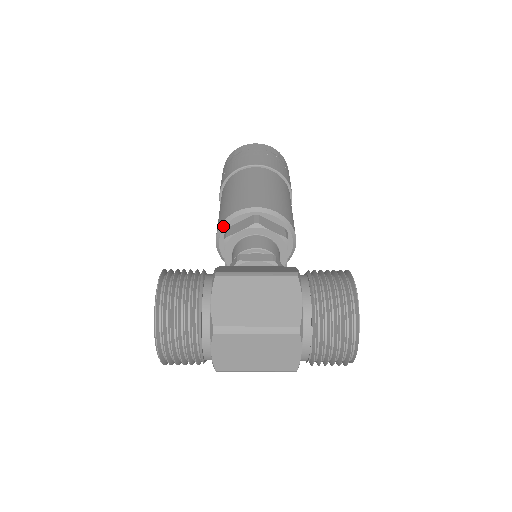
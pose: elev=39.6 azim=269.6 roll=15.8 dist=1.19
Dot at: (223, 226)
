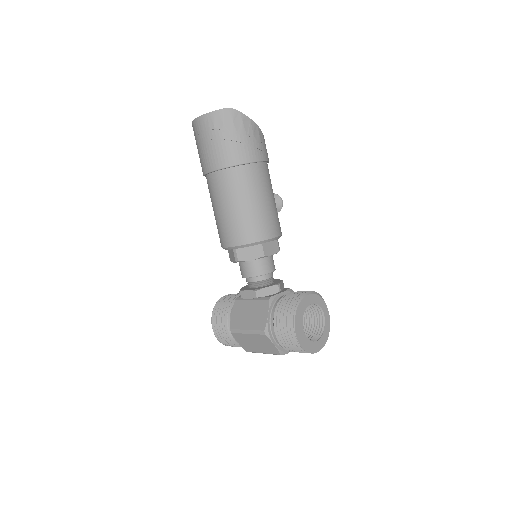
Dot at: occluded
